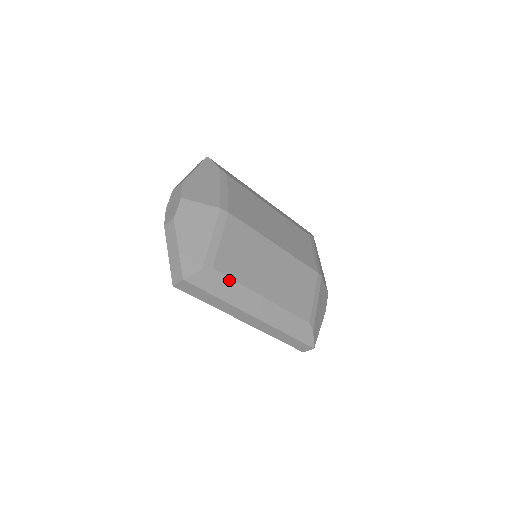
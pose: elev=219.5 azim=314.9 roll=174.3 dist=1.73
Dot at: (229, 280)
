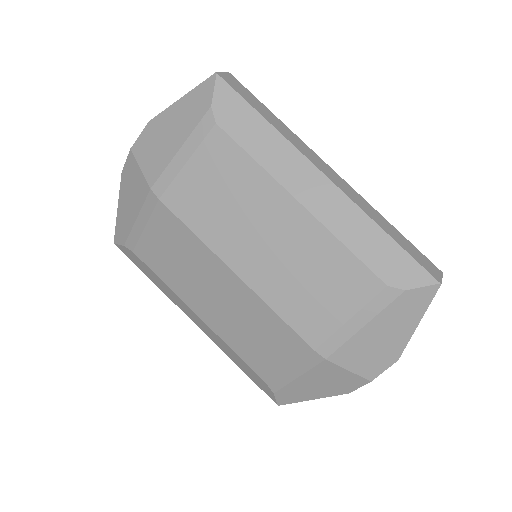
Dot at: occluded
